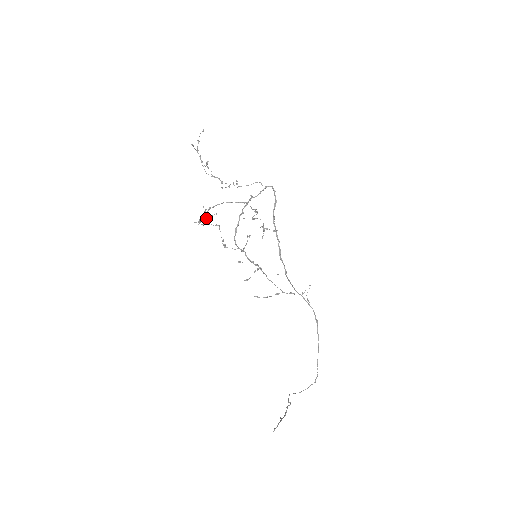
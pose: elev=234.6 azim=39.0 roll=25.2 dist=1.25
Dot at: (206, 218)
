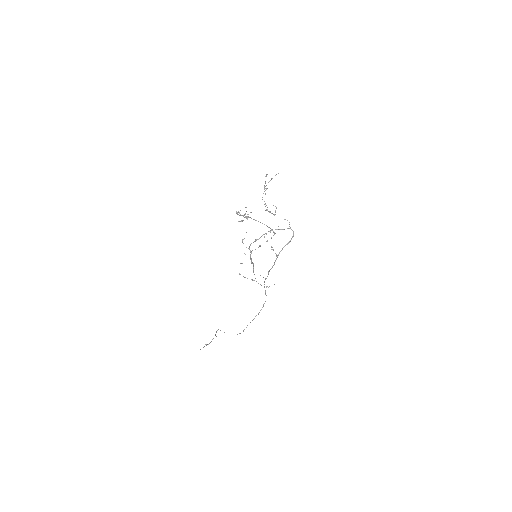
Dot at: (243, 220)
